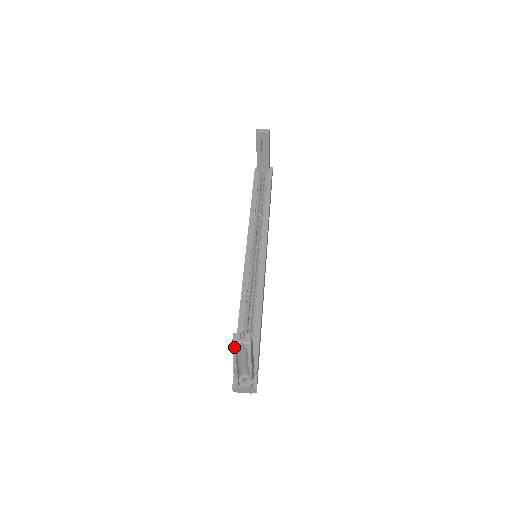
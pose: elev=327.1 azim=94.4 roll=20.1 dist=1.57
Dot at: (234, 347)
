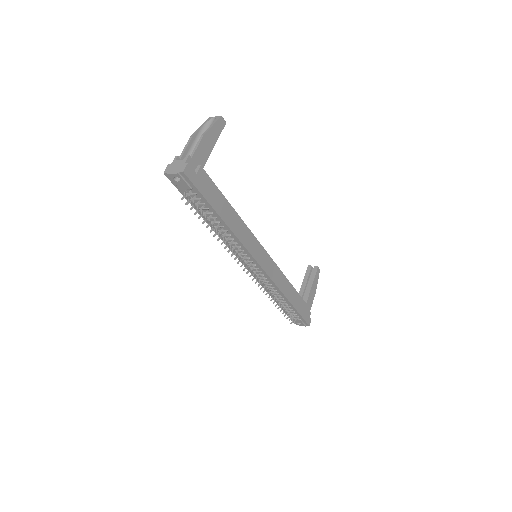
Dot at: (207, 120)
